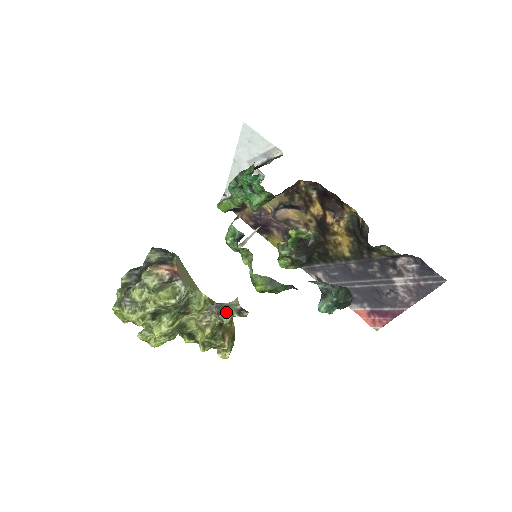
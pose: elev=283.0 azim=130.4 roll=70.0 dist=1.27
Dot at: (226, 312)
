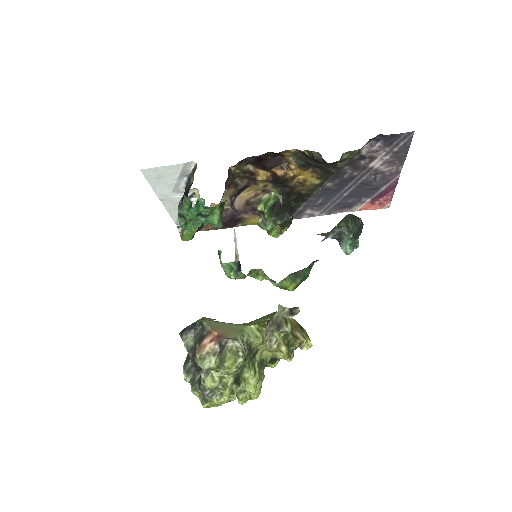
Dot at: (282, 323)
